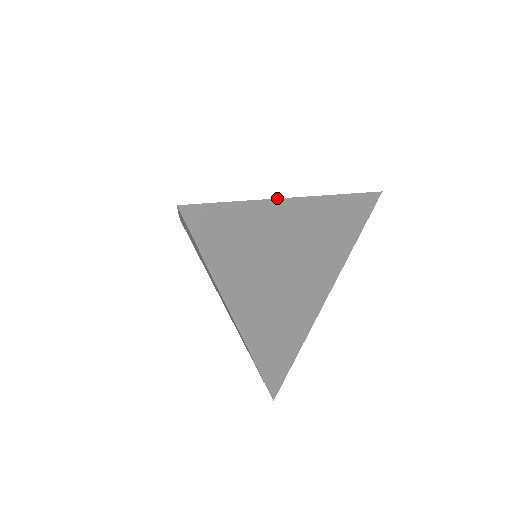
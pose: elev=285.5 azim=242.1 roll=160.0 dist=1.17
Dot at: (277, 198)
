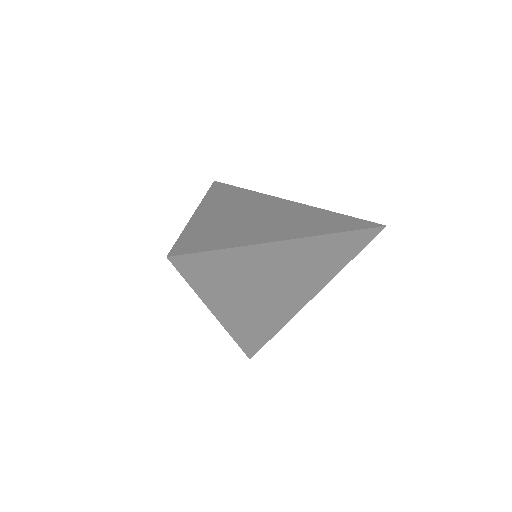
Dot at: (265, 243)
